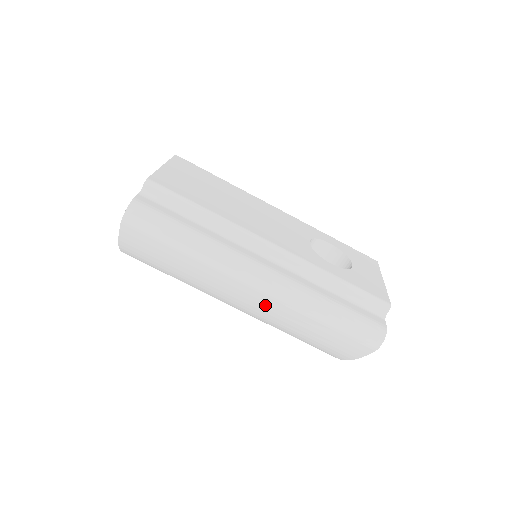
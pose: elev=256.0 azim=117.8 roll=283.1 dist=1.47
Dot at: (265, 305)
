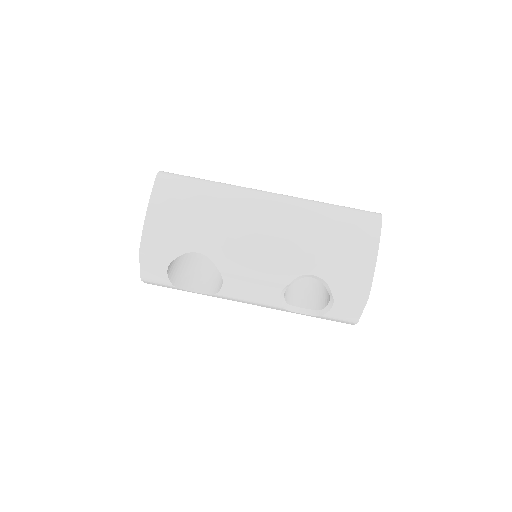
Dot at: (282, 215)
